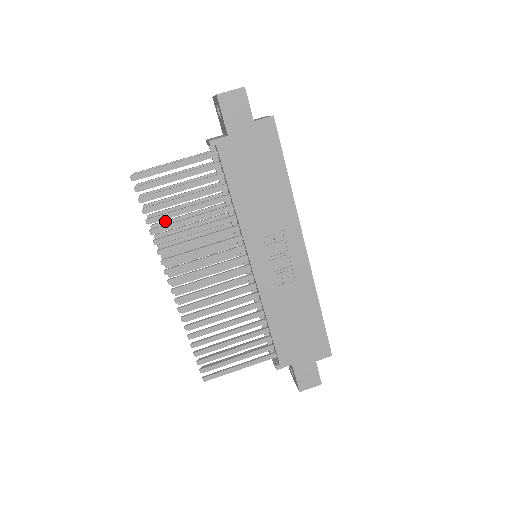
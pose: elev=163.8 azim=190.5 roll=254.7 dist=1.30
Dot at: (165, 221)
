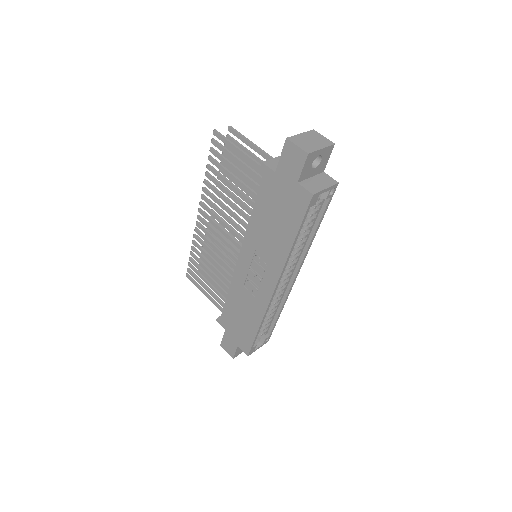
Dot at: occluded
